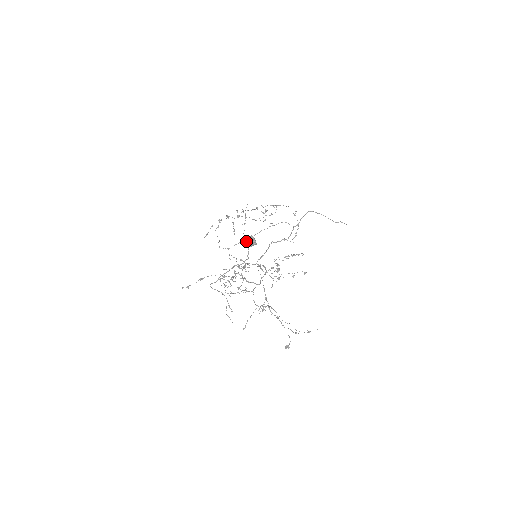
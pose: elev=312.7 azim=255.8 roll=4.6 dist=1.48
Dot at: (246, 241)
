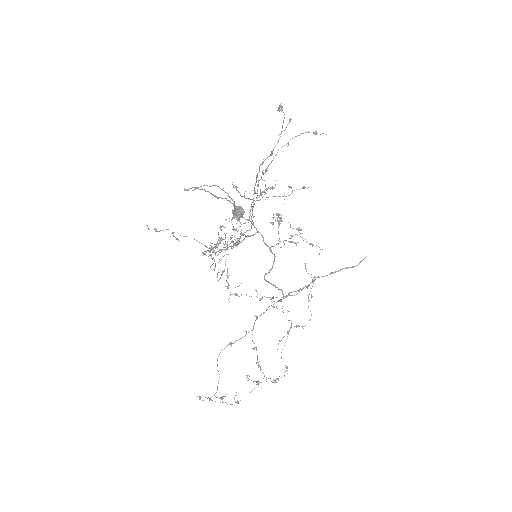
Dot at: (232, 212)
